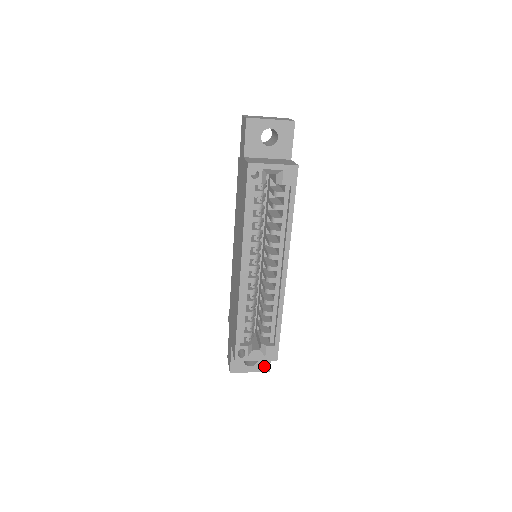
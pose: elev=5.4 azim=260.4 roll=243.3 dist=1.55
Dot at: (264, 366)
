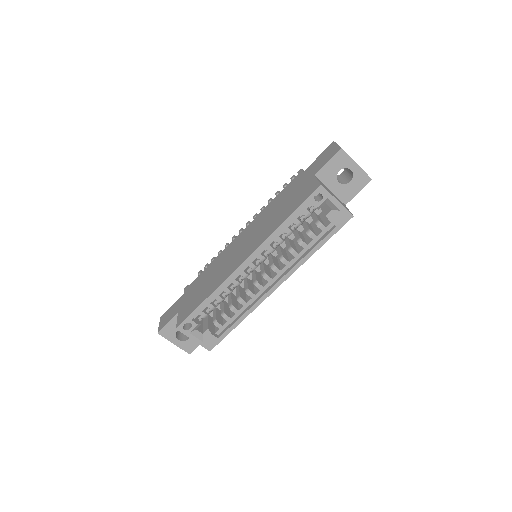
Dot at: (189, 347)
